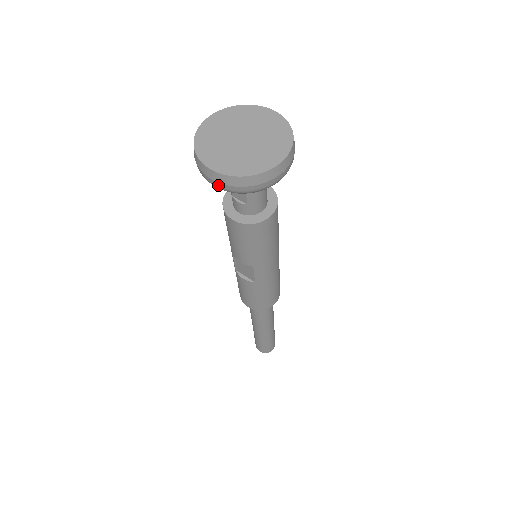
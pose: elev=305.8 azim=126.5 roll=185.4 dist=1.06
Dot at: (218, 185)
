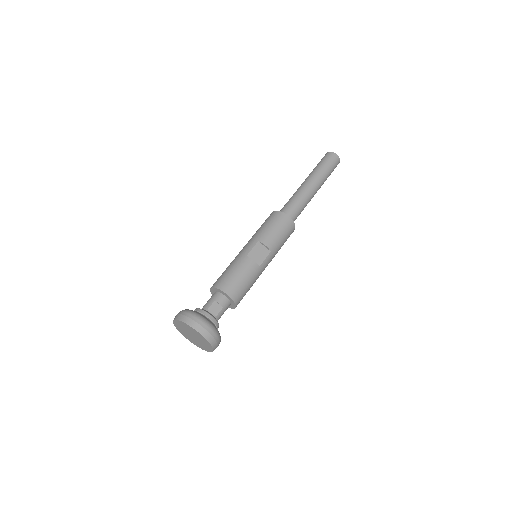
Dot at: occluded
